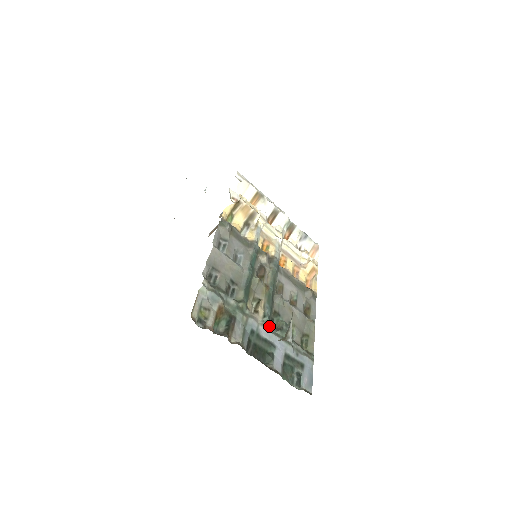
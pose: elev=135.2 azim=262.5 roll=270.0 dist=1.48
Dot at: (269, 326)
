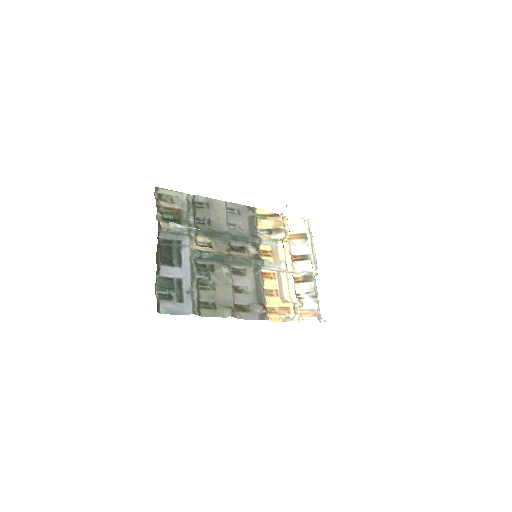
Dot at: (195, 259)
